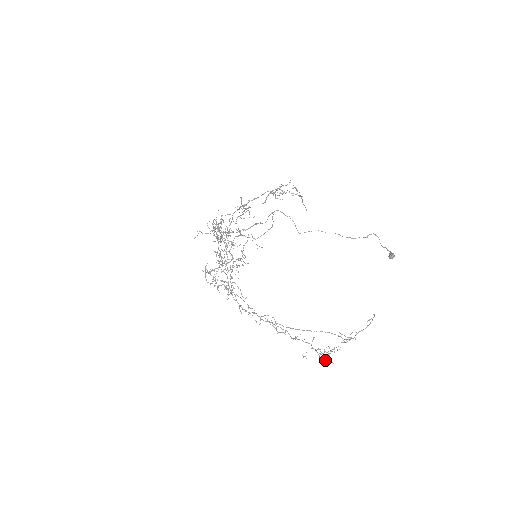
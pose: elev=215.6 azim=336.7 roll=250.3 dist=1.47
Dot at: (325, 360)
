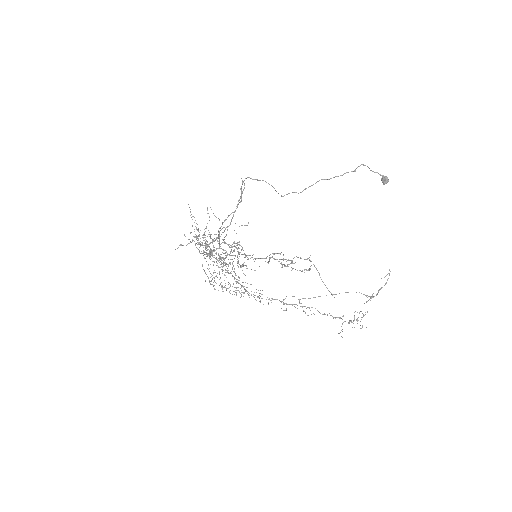
Dot at: occluded
